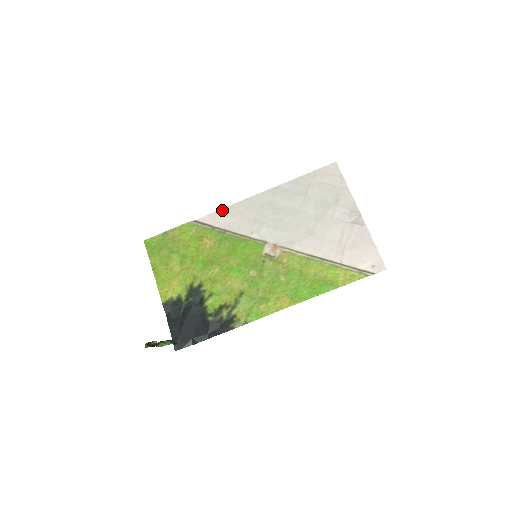
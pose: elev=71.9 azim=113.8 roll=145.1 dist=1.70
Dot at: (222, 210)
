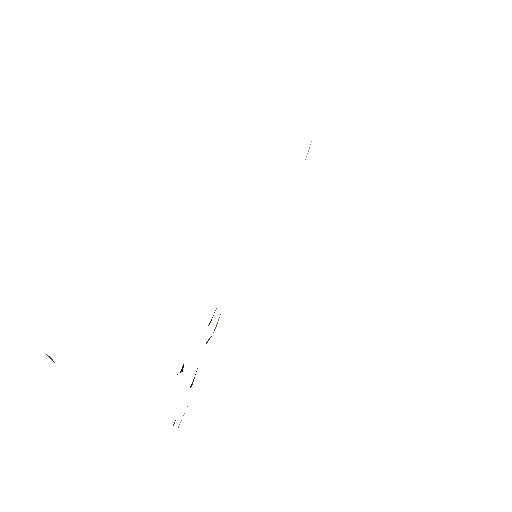
Dot at: occluded
